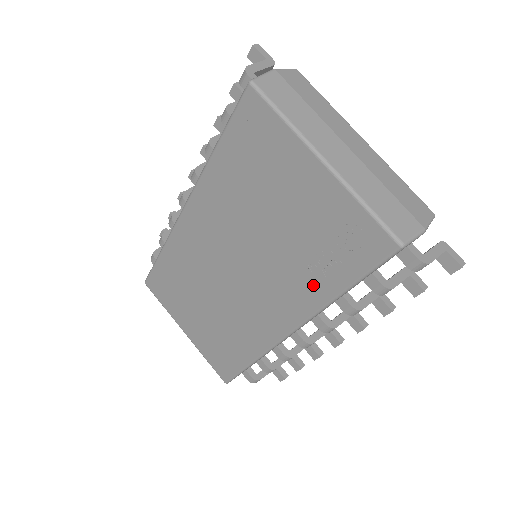
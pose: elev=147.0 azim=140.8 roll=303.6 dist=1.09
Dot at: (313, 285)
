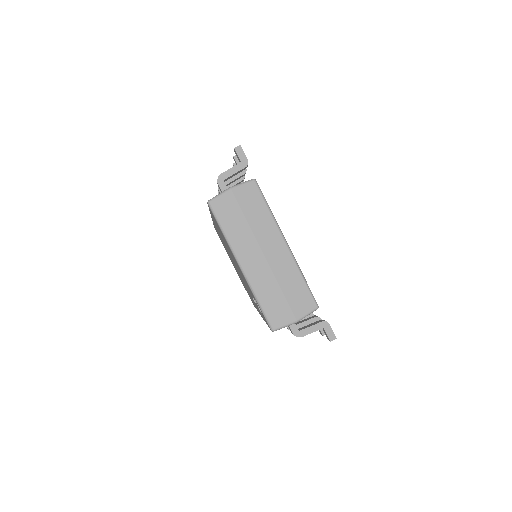
Dot at: occluded
